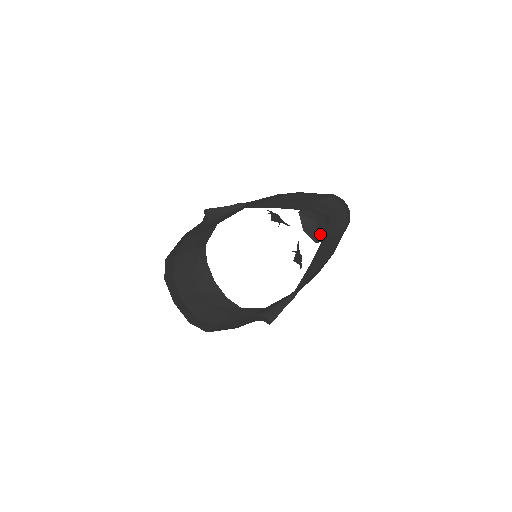
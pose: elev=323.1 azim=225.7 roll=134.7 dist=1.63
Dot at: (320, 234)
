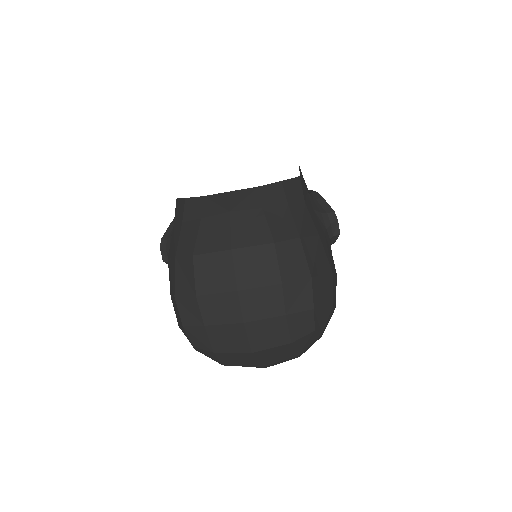
Dot at: occluded
